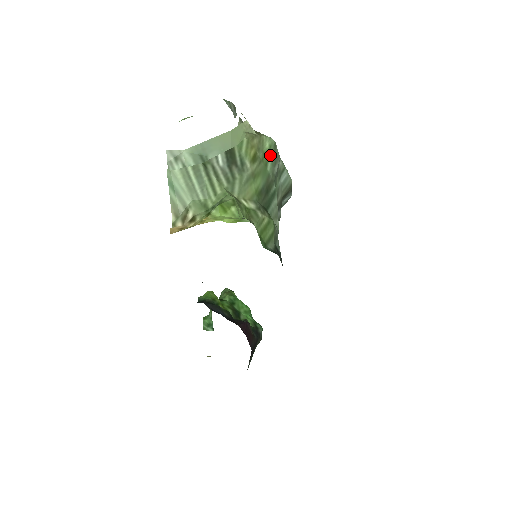
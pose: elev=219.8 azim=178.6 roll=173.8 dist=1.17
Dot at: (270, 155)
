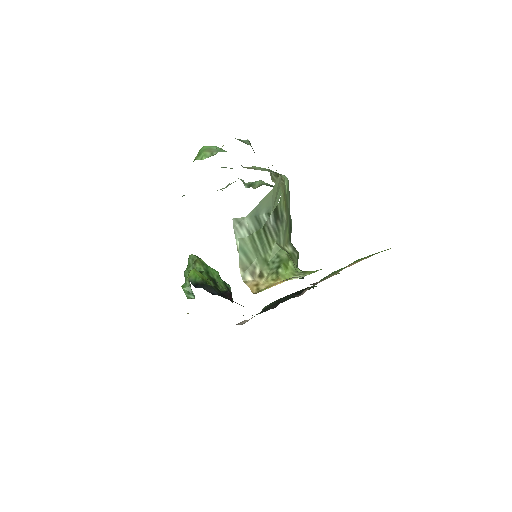
Dot at: (288, 194)
